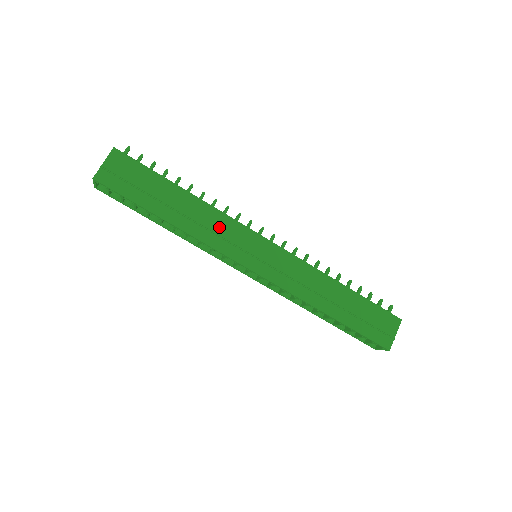
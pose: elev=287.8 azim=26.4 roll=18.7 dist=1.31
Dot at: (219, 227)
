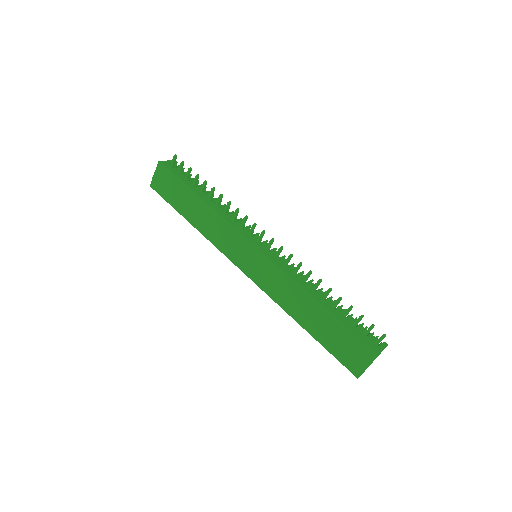
Dot at: (220, 231)
